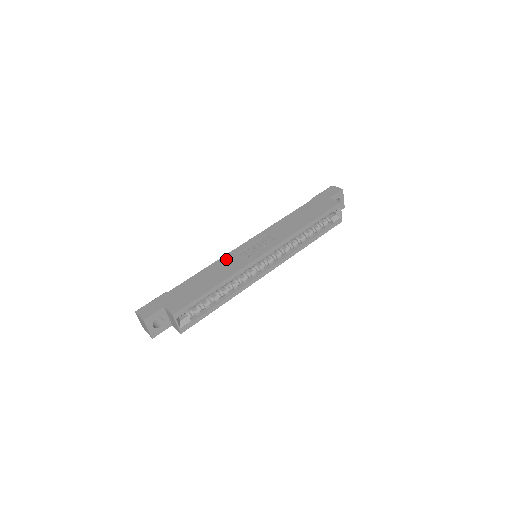
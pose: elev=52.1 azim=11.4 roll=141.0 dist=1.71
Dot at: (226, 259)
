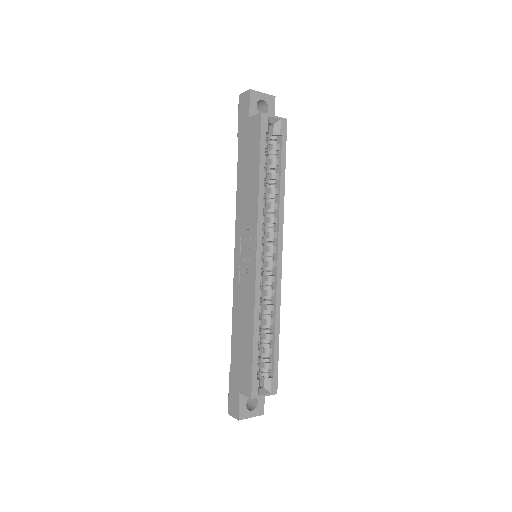
Dot at: (237, 294)
